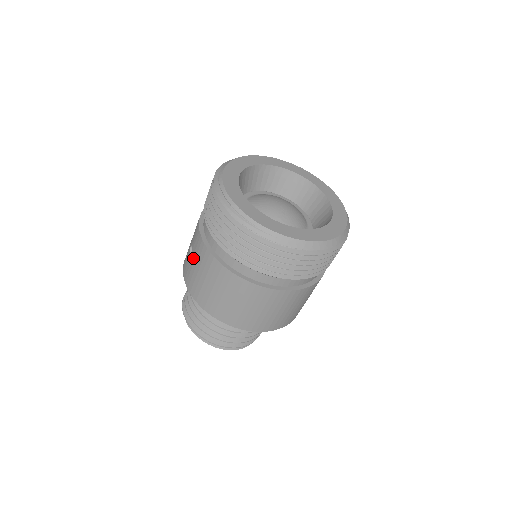
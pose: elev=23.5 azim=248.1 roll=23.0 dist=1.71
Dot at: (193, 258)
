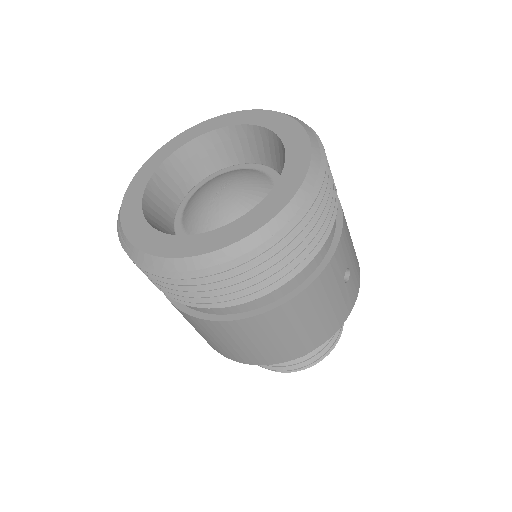
Dot at: occluded
